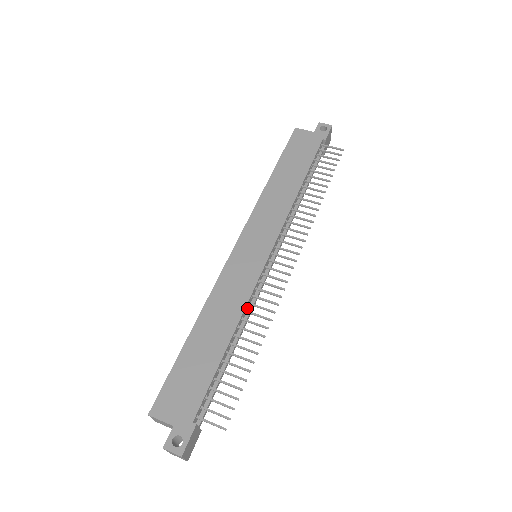
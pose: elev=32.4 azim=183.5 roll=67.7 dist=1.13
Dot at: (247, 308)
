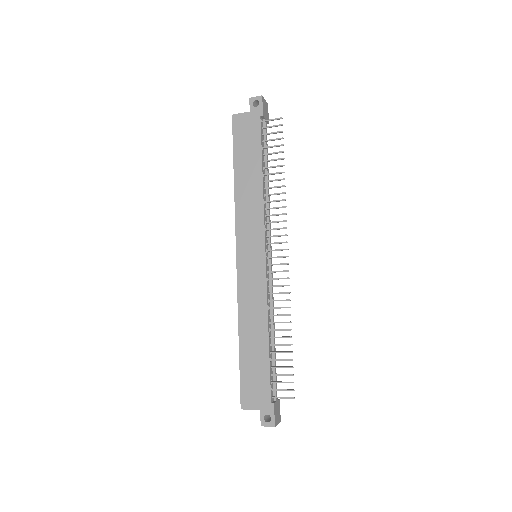
Dot at: (269, 304)
